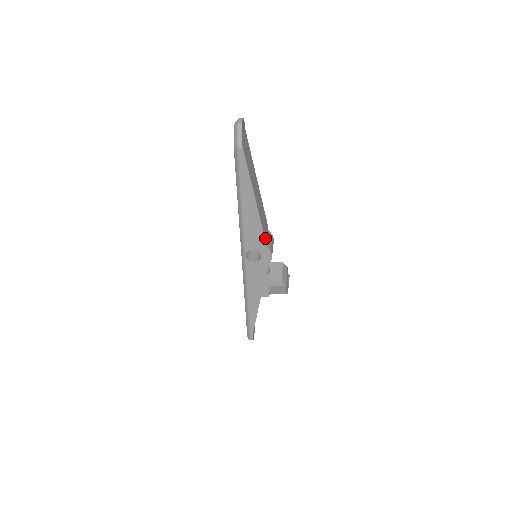
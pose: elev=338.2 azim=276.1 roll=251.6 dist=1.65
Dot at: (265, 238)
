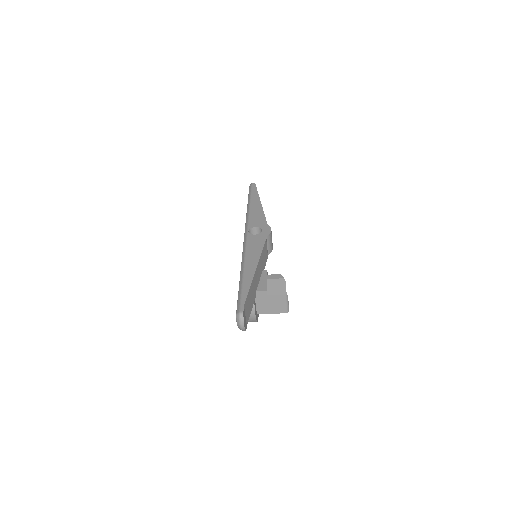
Dot at: (266, 221)
